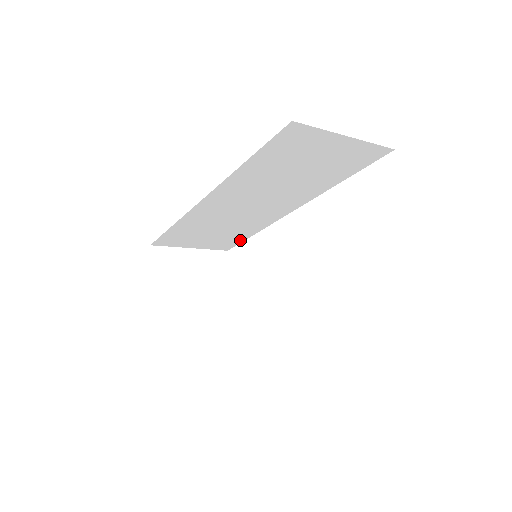
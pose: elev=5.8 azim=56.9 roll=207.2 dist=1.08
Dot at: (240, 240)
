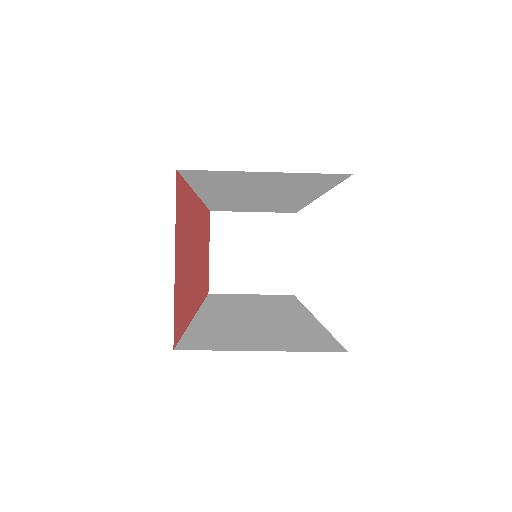
Dot at: (295, 209)
